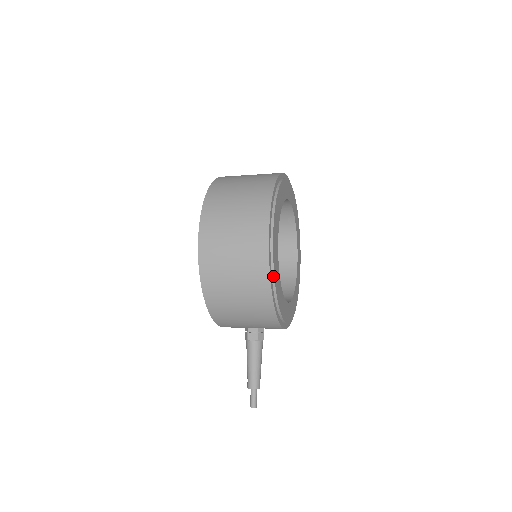
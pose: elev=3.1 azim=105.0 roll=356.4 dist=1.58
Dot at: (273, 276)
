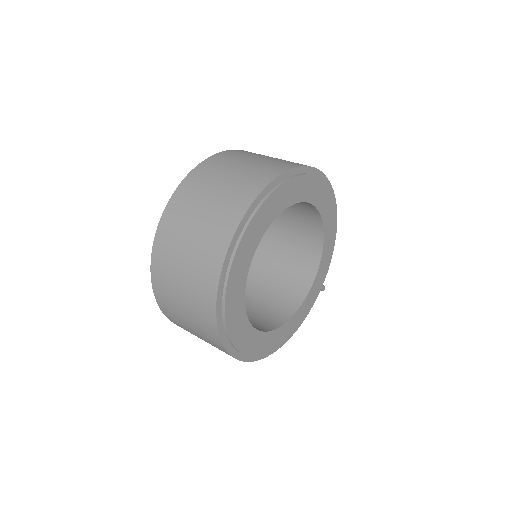
Dot at: (272, 350)
